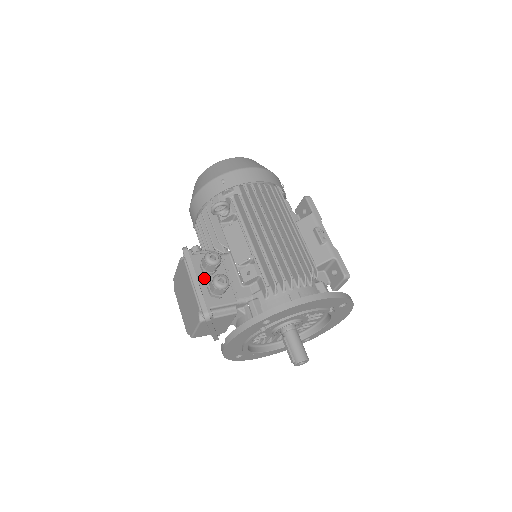
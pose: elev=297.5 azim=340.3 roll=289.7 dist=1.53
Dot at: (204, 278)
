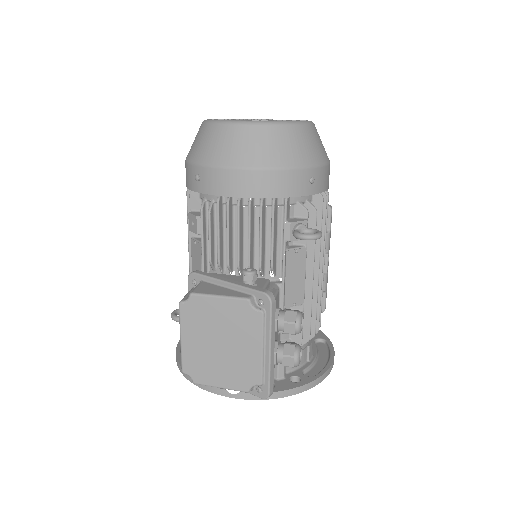
Dot at: occluded
